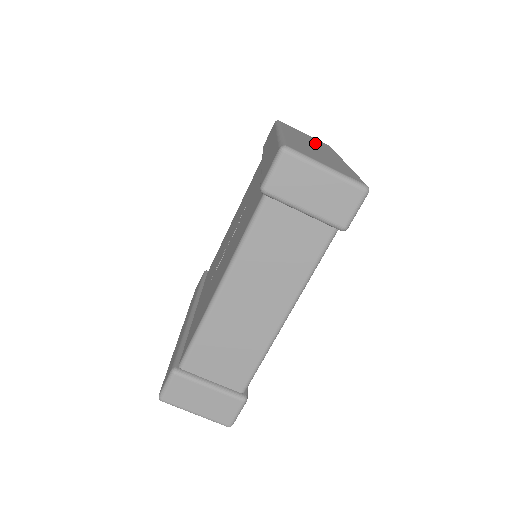
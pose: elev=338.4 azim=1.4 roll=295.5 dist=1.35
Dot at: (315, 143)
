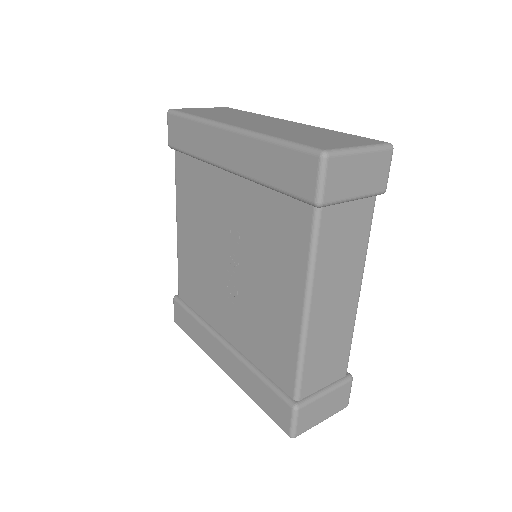
Dot at: (244, 117)
